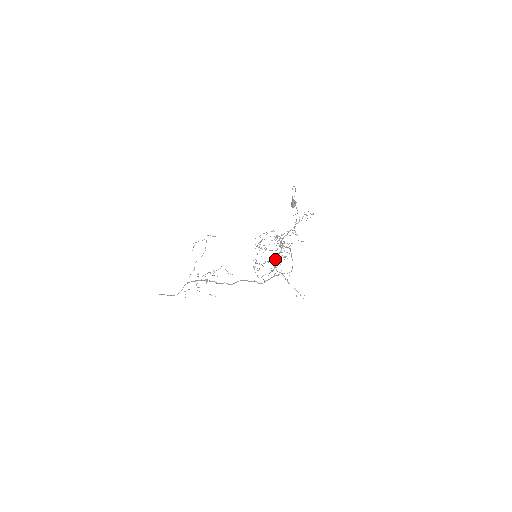
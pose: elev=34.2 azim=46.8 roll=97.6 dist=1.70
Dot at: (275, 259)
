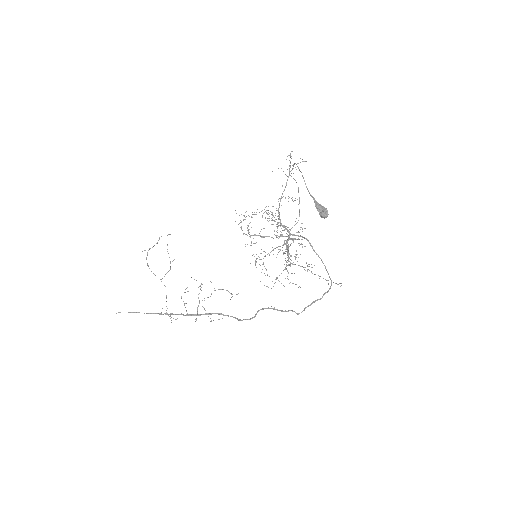
Dot at: occluded
